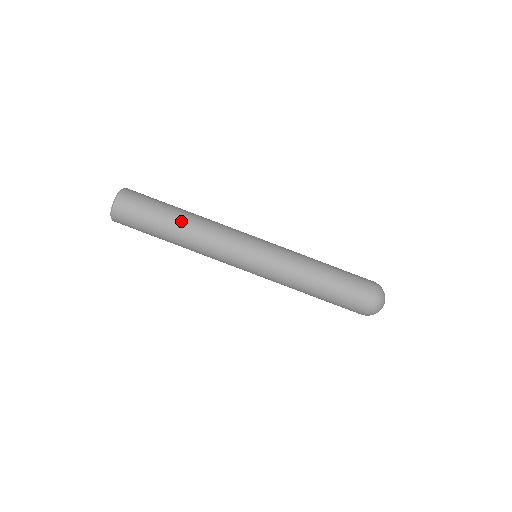
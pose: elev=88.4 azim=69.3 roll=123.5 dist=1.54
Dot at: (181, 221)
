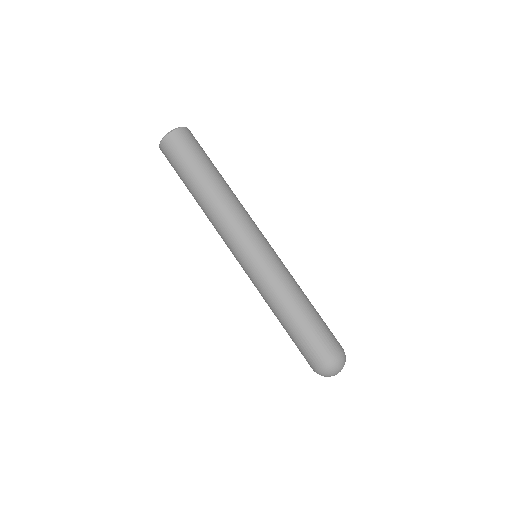
Dot at: (224, 180)
